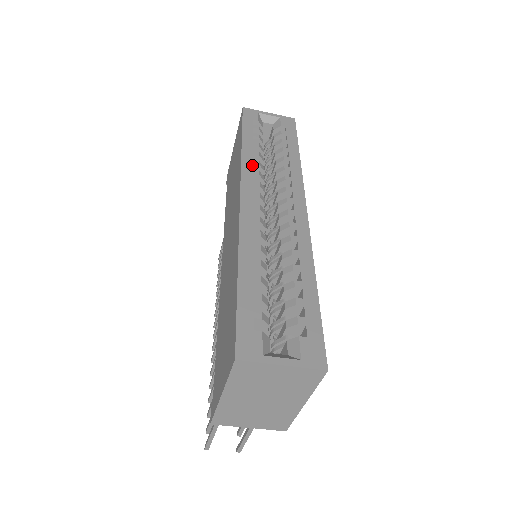
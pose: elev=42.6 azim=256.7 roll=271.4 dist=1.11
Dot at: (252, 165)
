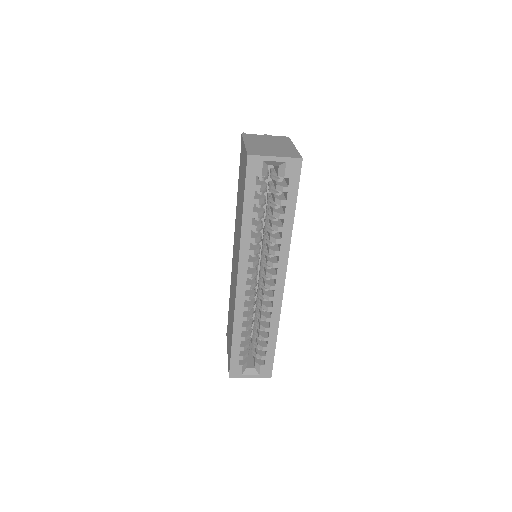
Dot at: (249, 245)
